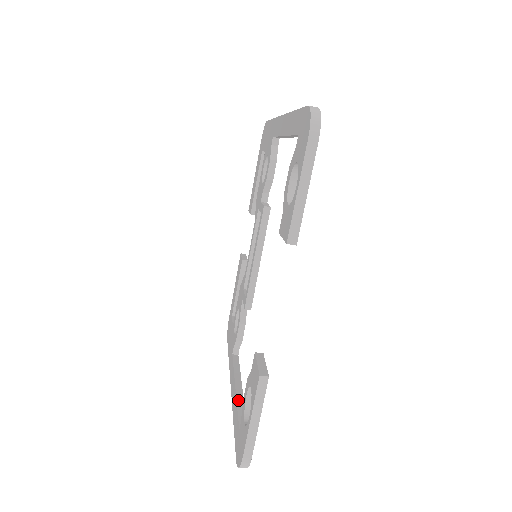
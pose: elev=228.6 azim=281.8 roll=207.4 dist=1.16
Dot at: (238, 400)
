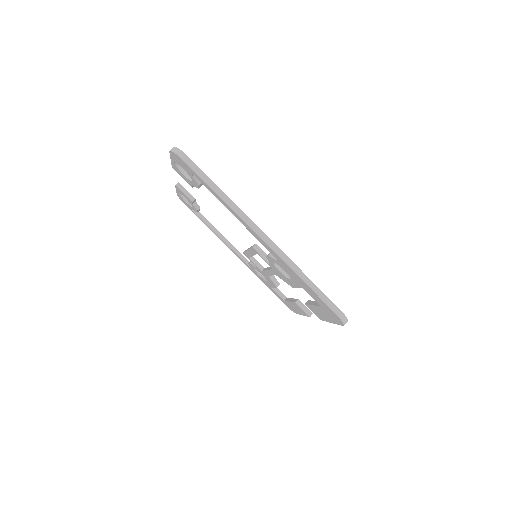
Dot at: (221, 202)
